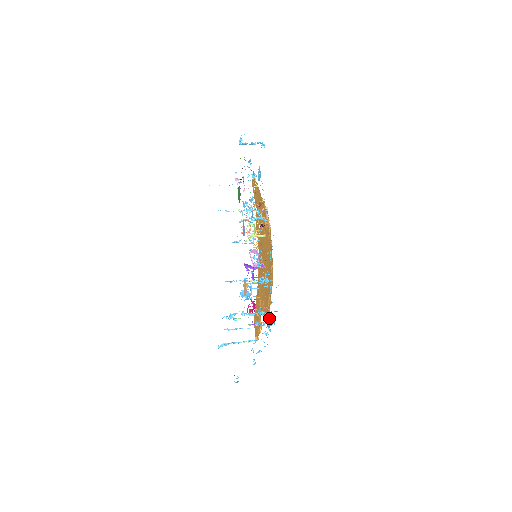
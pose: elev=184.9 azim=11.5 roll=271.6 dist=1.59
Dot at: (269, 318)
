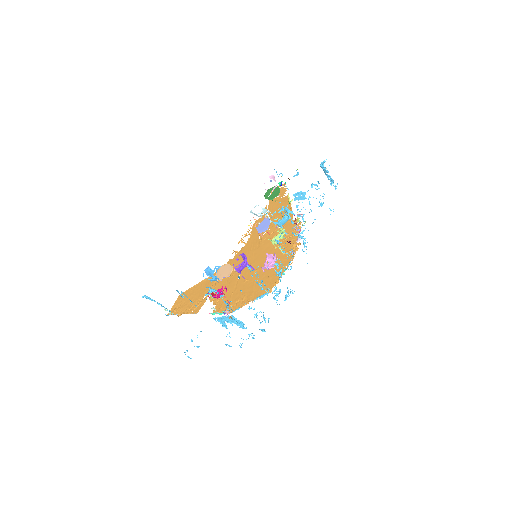
Dot at: occluded
